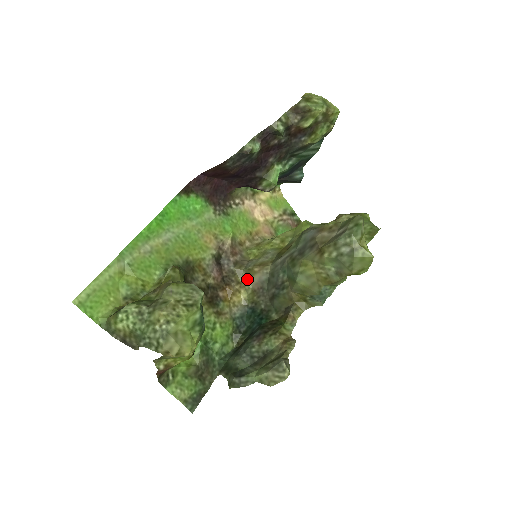
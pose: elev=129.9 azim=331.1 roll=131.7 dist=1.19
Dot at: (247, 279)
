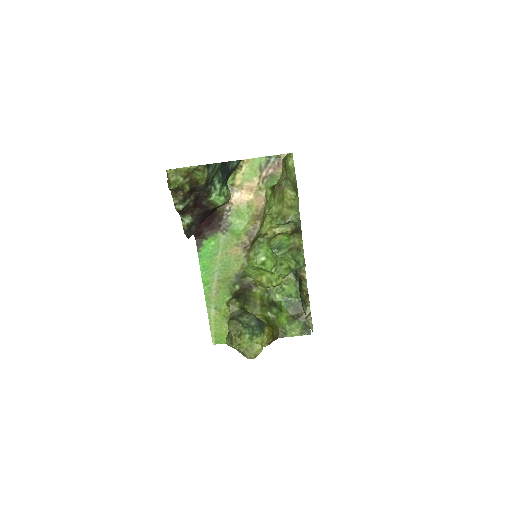
Dot at: occluded
